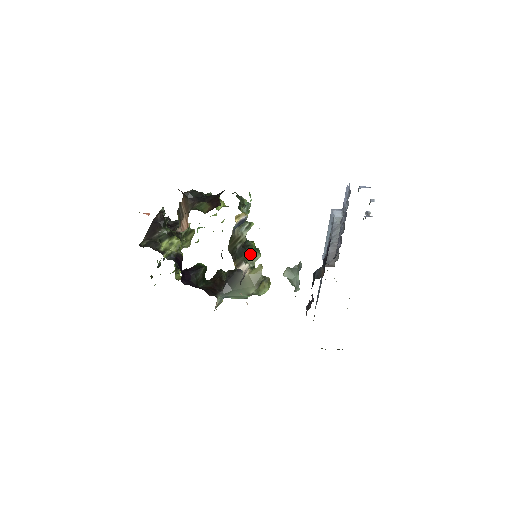
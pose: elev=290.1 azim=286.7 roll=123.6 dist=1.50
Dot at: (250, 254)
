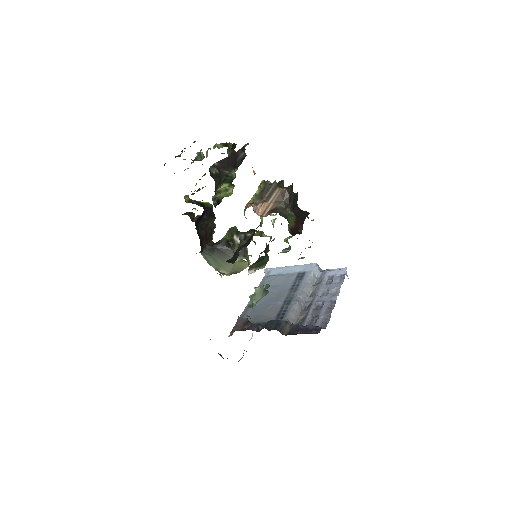
Dot at: (262, 264)
